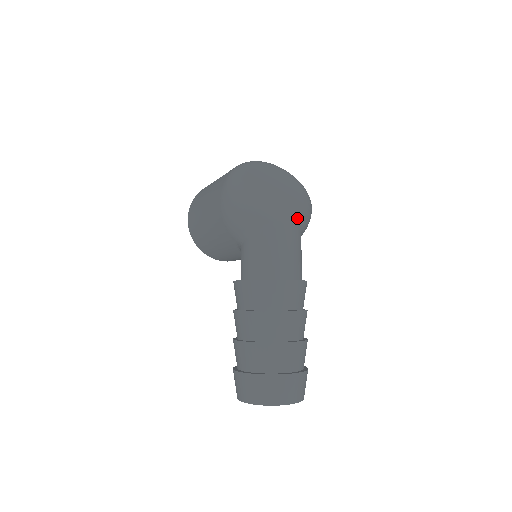
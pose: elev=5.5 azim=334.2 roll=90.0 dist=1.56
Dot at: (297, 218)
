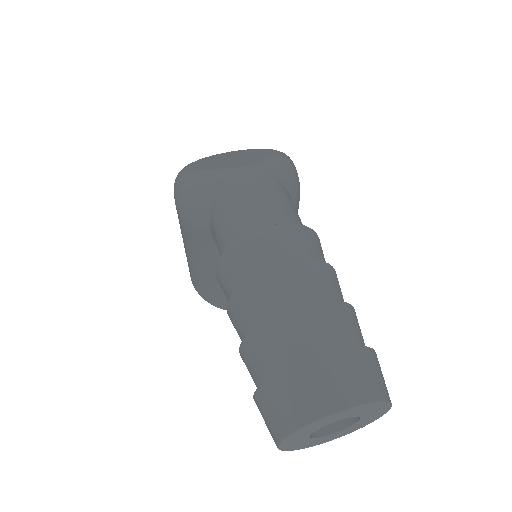
Dot at: (263, 165)
